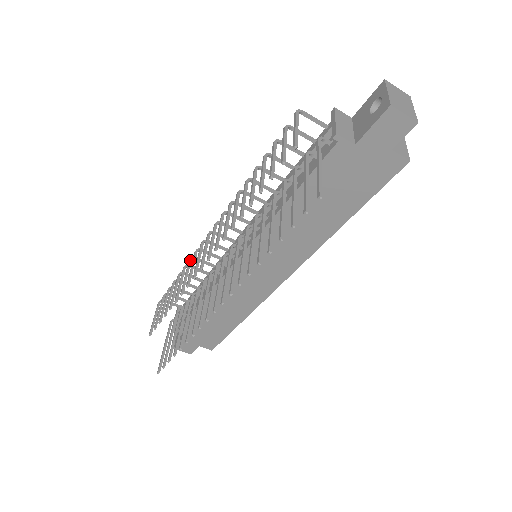
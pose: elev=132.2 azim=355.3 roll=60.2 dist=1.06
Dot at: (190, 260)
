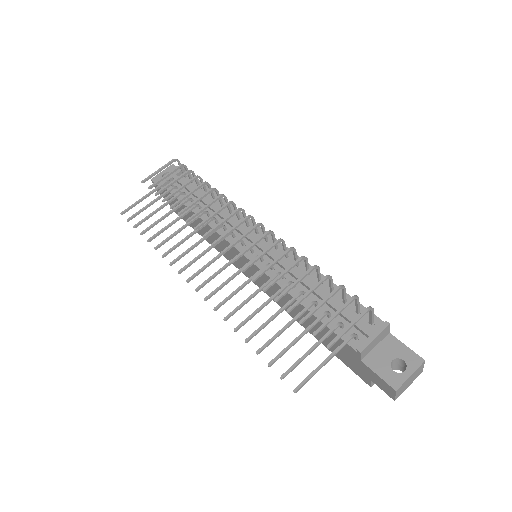
Dot at: (220, 197)
